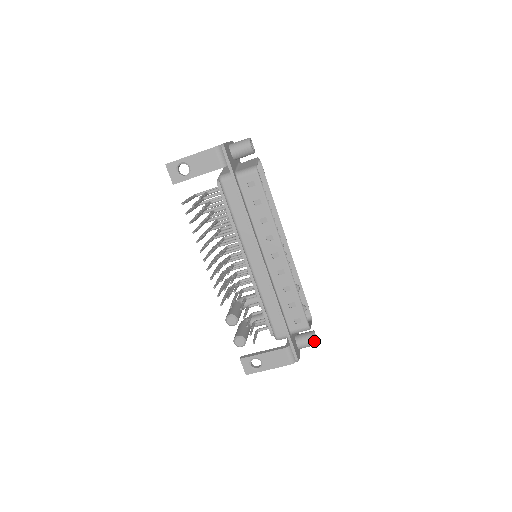
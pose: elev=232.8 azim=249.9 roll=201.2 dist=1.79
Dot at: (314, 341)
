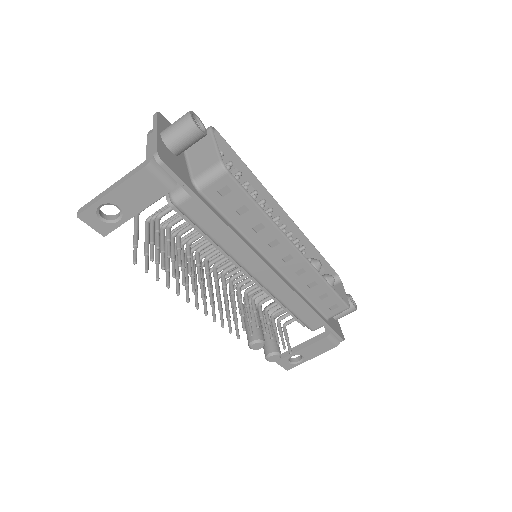
Dot at: (354, 309)
